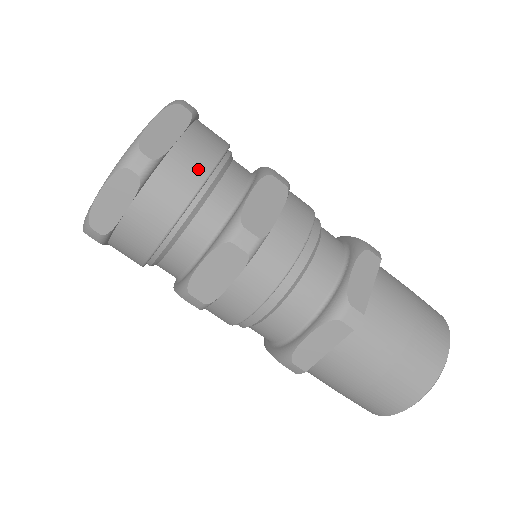
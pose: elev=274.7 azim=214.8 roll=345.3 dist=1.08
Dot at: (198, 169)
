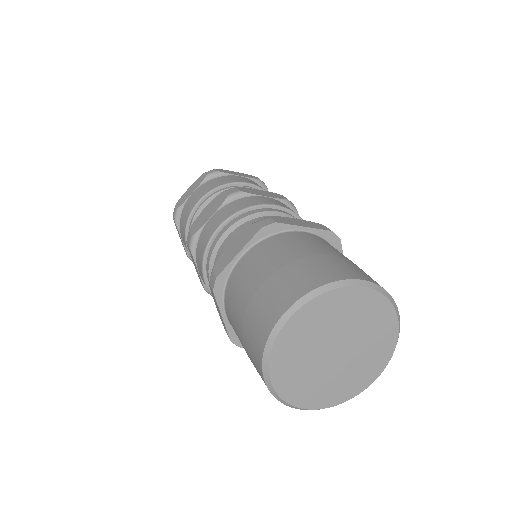
Dot at: (238, 180)
